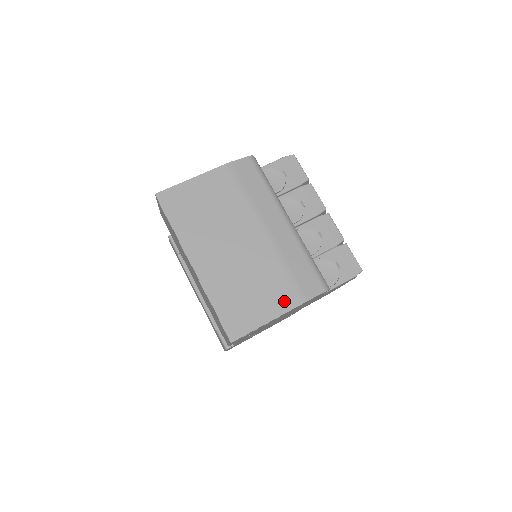
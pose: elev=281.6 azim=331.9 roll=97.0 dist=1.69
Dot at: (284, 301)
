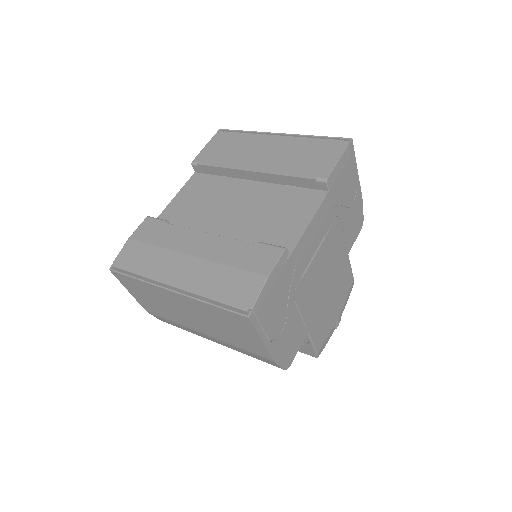
Dot at: occluded
